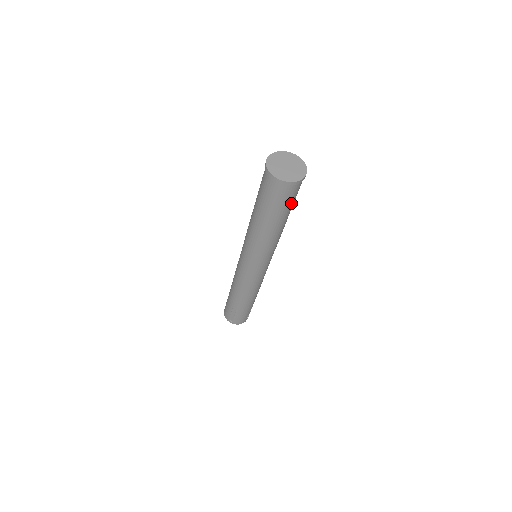
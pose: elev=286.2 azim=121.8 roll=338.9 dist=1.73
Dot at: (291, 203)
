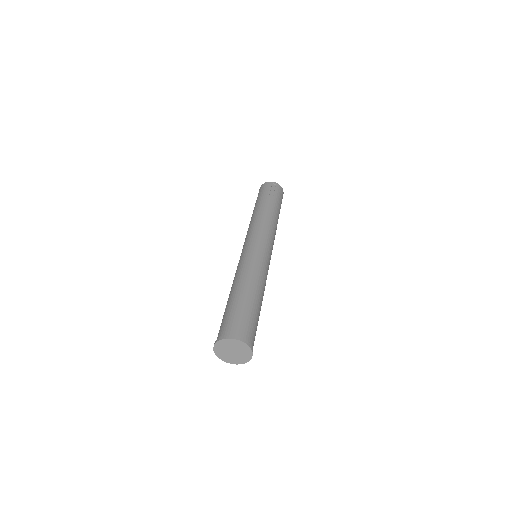
Dot at: occluded
